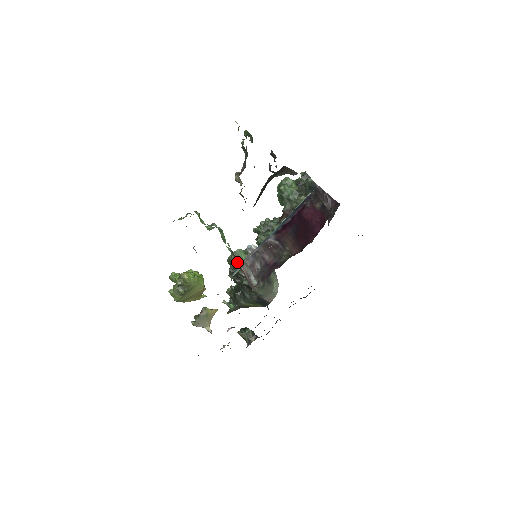
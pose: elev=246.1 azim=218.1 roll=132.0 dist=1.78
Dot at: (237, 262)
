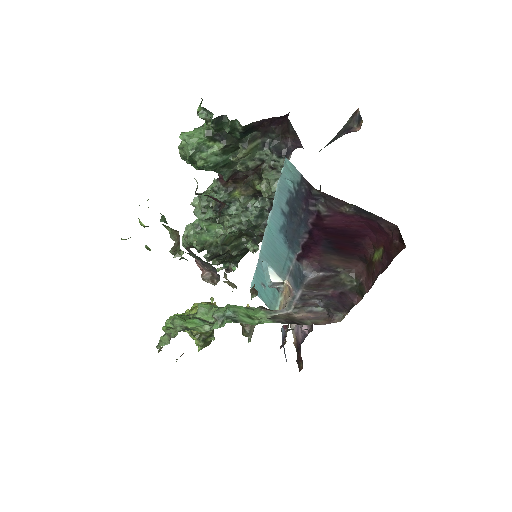
Dot at: (293, 322)
